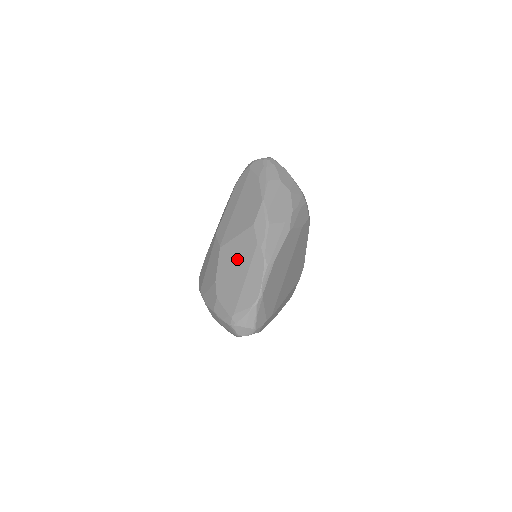
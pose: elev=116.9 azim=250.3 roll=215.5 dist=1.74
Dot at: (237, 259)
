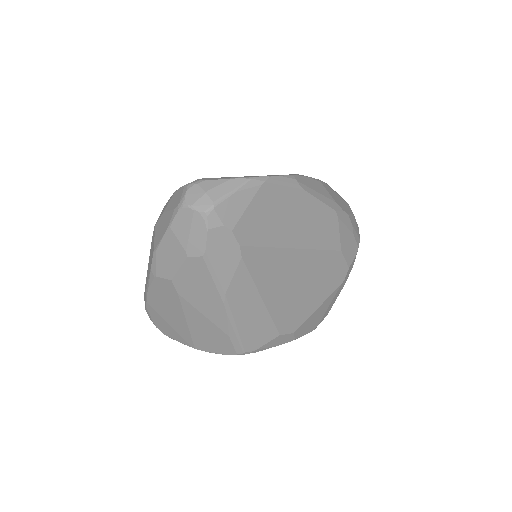
Dot at: occluded
